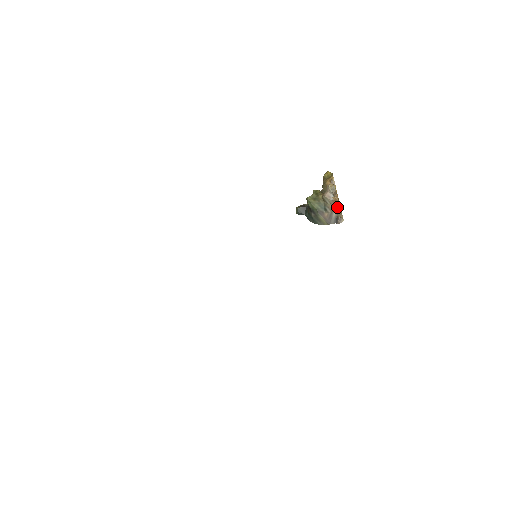
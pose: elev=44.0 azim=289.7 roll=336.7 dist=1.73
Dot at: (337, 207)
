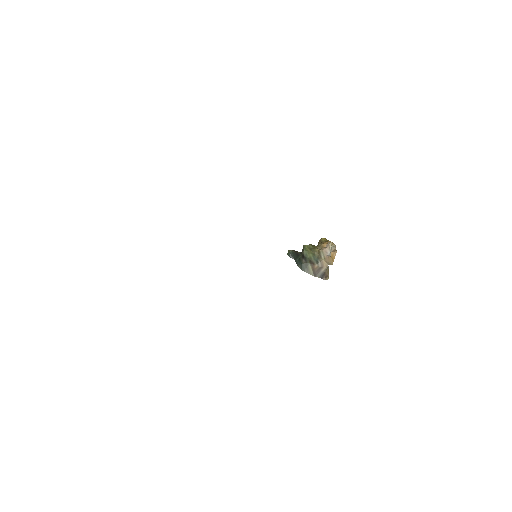
Dot at: occluded
